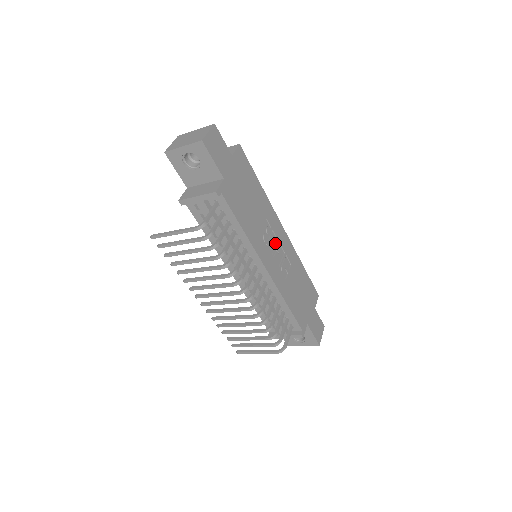
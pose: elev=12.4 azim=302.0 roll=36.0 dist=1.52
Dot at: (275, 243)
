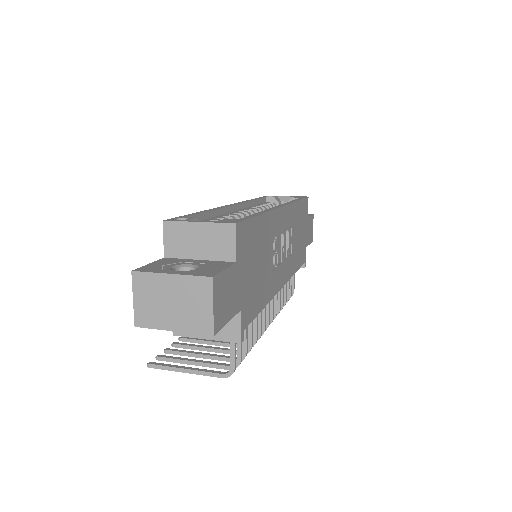
Dot at: (280, 241)
